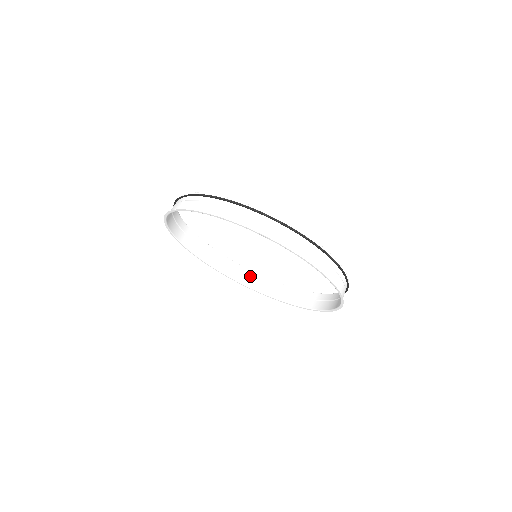
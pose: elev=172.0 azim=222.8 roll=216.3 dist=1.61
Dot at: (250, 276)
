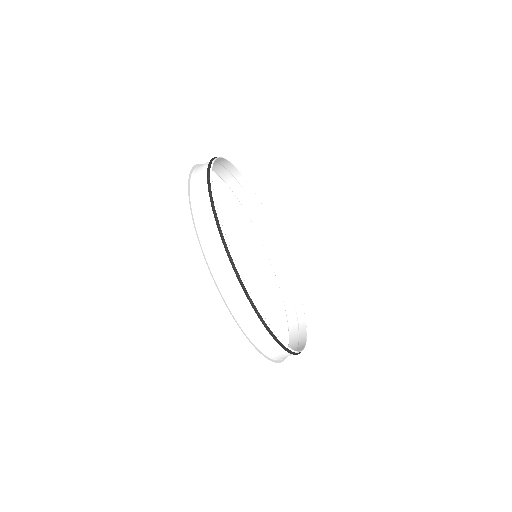
Dot at: (297, 308)
